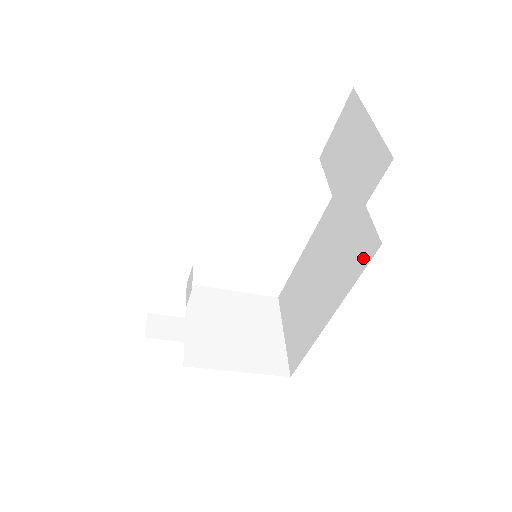
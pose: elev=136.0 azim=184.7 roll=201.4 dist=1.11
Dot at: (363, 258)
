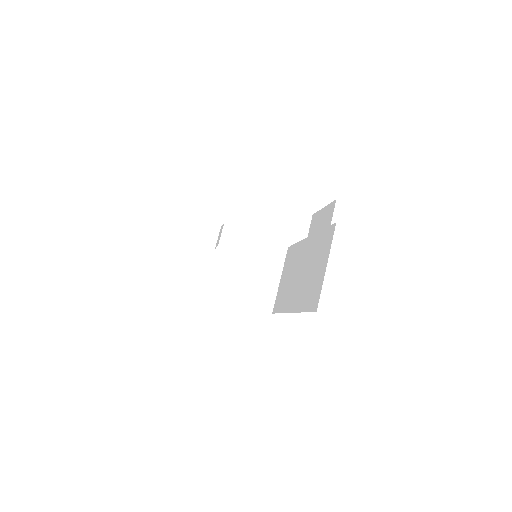
Dot at: (310, 304)
